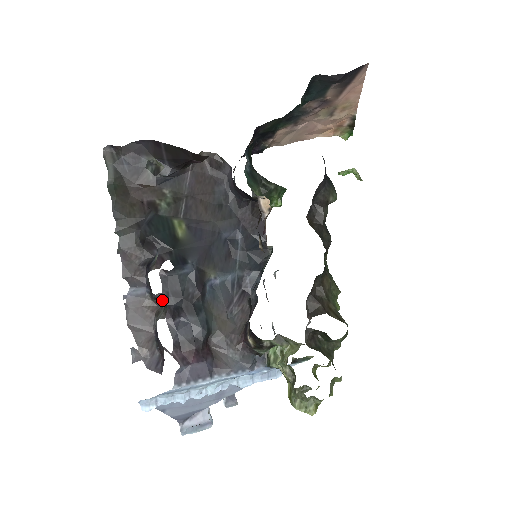
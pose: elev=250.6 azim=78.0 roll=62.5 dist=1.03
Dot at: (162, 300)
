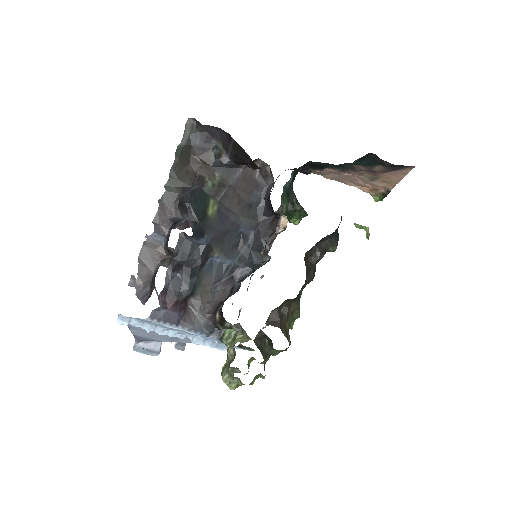
Dot at: (172, 253)
